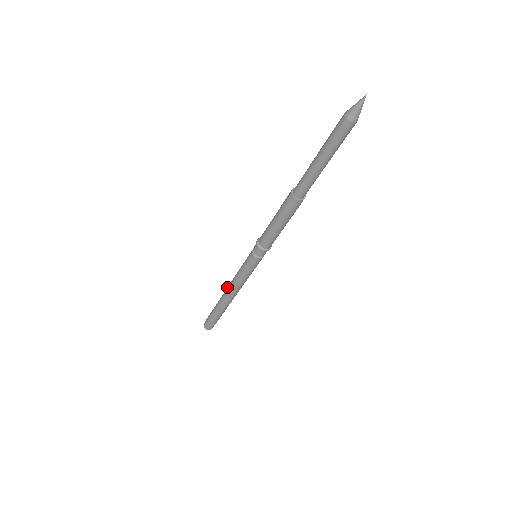
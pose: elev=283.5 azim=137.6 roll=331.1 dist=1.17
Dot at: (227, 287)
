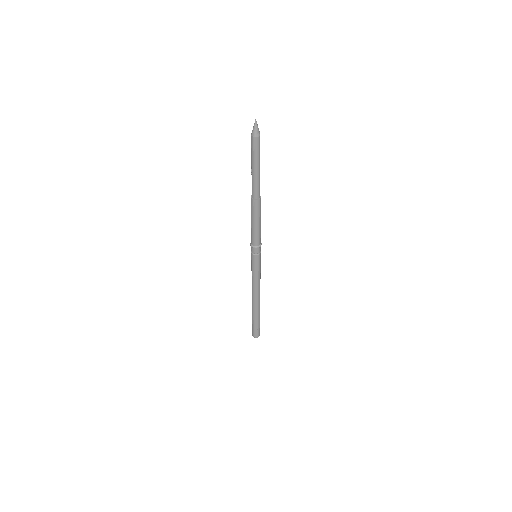
Dot at: occluded
